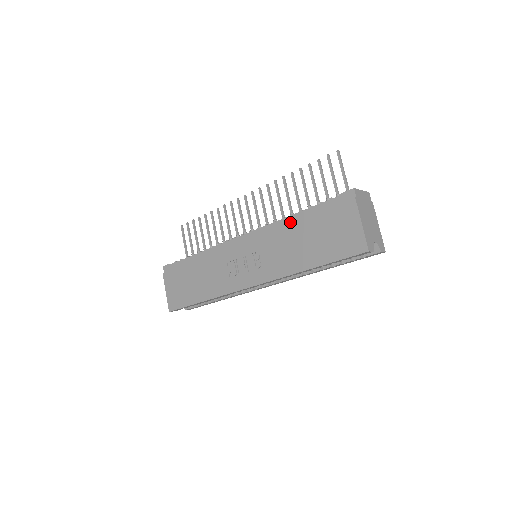
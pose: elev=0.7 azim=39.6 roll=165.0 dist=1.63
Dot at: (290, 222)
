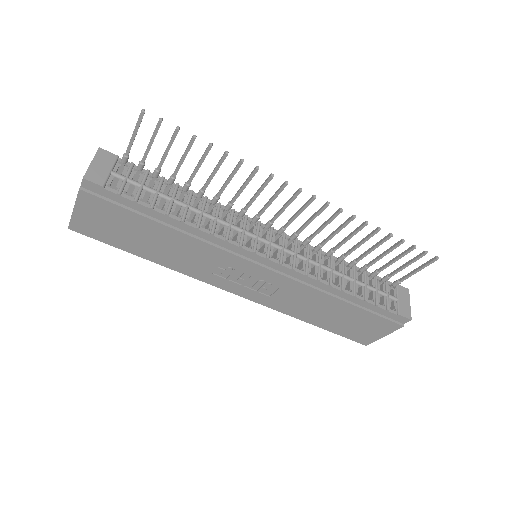
Dot at: (334, 293)
